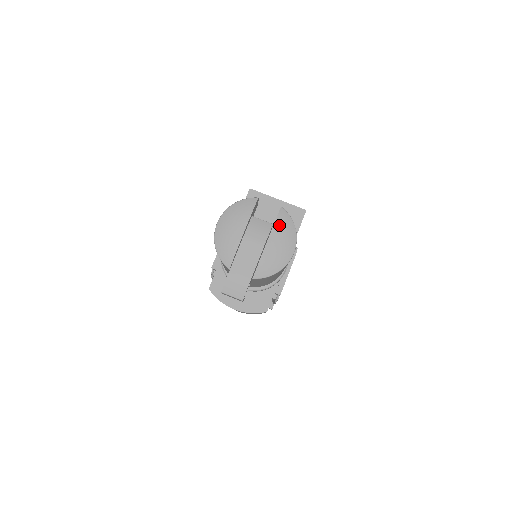
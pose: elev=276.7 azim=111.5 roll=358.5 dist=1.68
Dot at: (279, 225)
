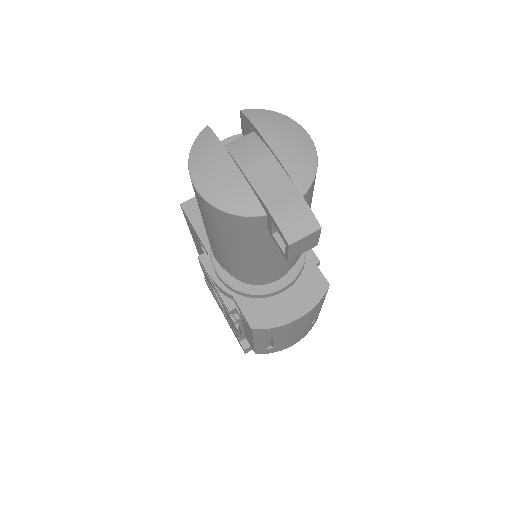
Dot at: (261, 123)
